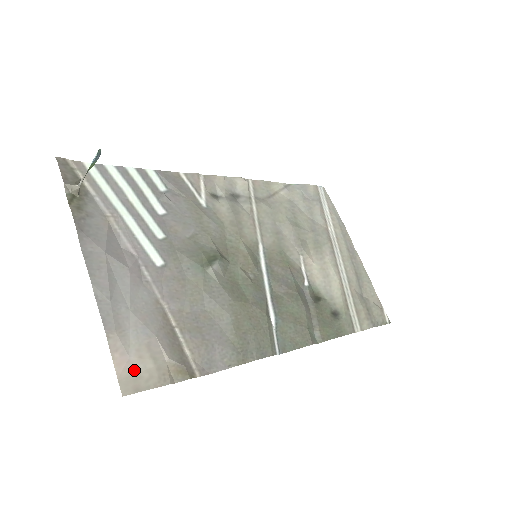
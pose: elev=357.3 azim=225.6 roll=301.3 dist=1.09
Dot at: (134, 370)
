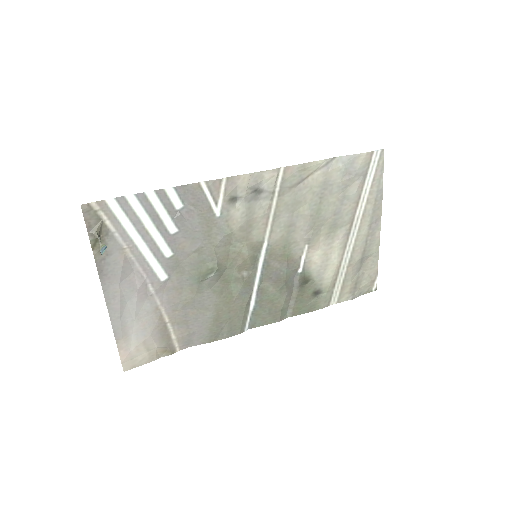
Dot at: (133, 357)
